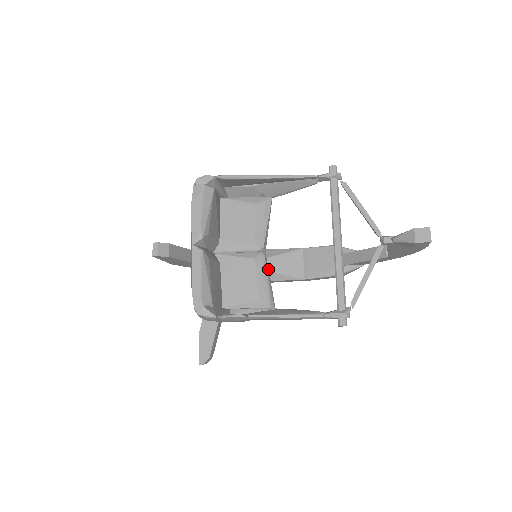
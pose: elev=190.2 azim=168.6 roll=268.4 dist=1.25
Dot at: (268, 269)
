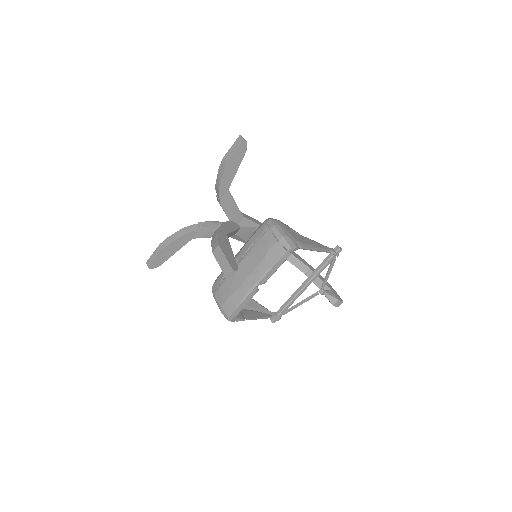
Dot at: occluded
